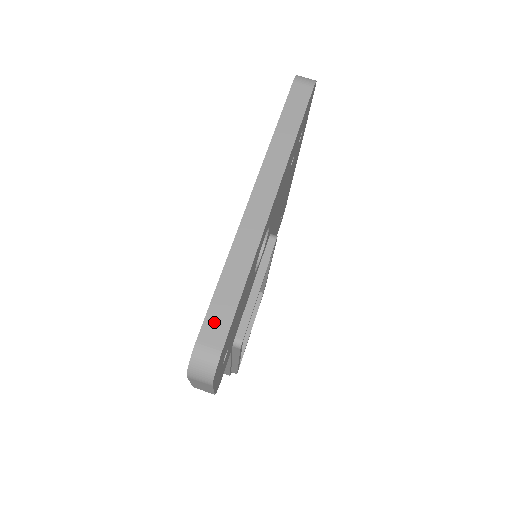
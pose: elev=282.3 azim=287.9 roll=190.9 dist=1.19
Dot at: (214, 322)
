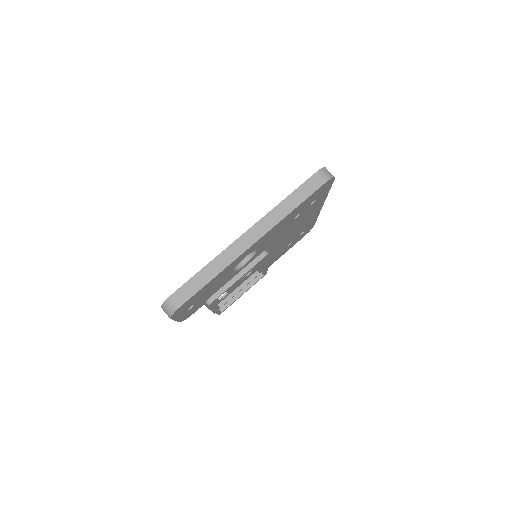
Dot at: (185, 290)
